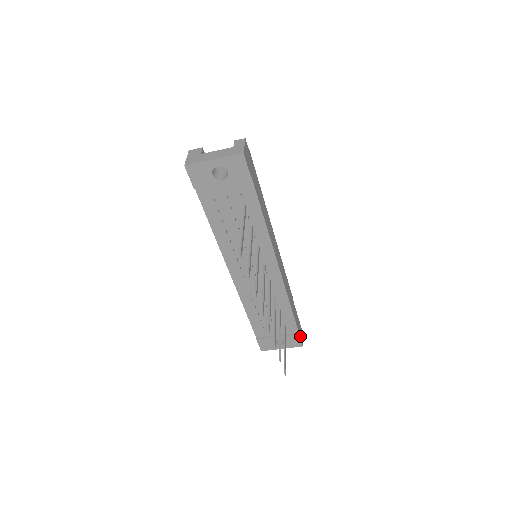
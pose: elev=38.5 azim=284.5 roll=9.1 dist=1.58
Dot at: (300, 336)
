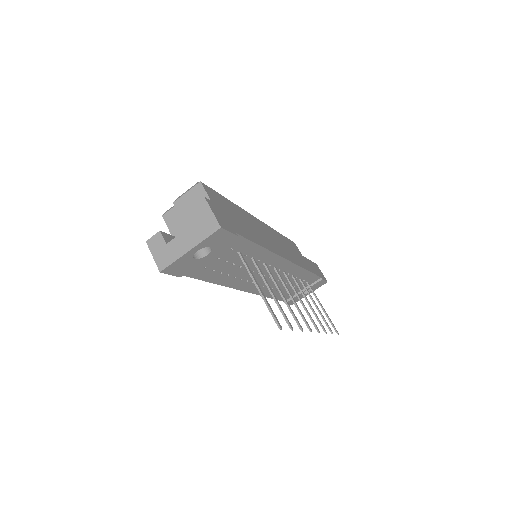
Dot at: (322, 277)
